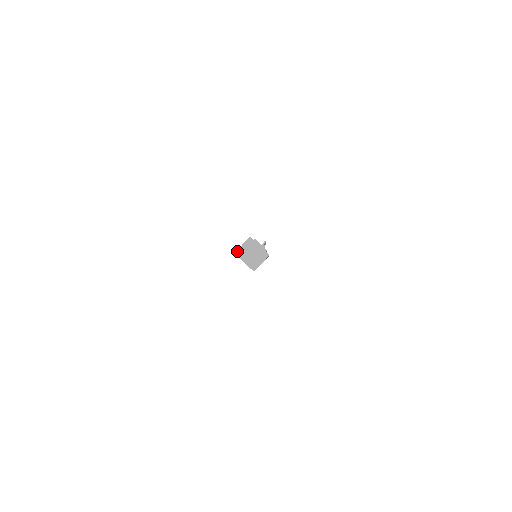
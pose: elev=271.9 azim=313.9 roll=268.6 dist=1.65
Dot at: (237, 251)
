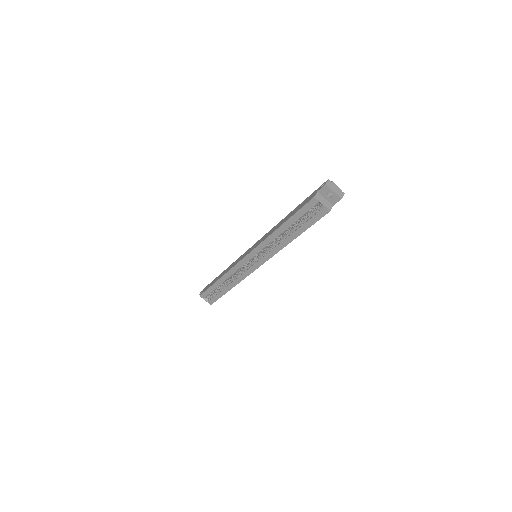
Dot at: (315, 195)
